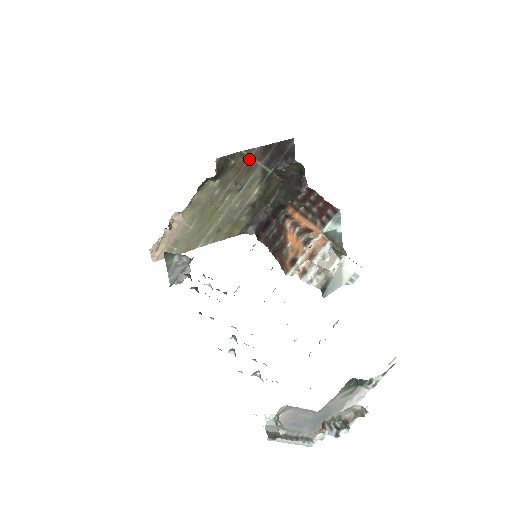
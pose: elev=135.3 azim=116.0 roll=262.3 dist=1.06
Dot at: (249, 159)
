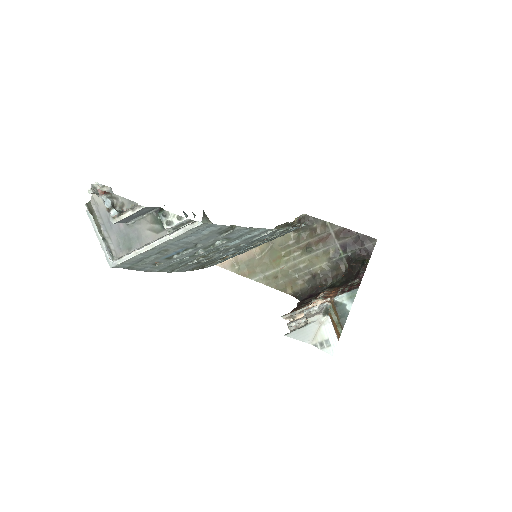
Dot at: (330, 232)
